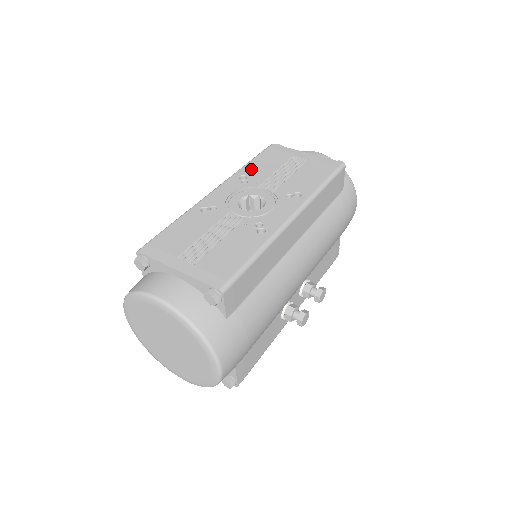
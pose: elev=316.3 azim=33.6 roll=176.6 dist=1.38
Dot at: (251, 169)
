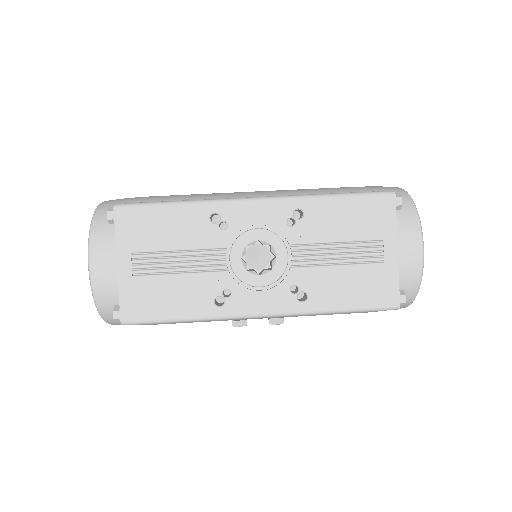
Dot at: (320, 211)
